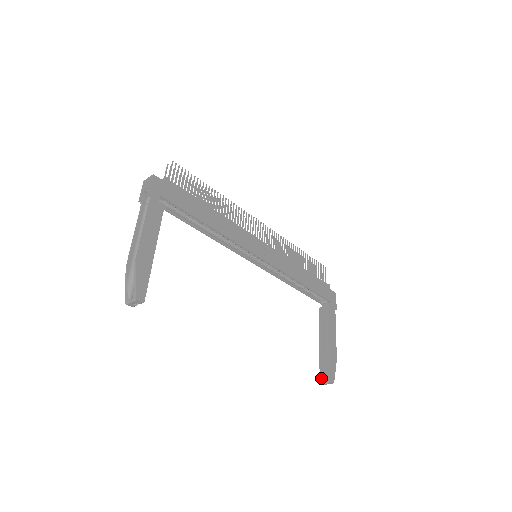
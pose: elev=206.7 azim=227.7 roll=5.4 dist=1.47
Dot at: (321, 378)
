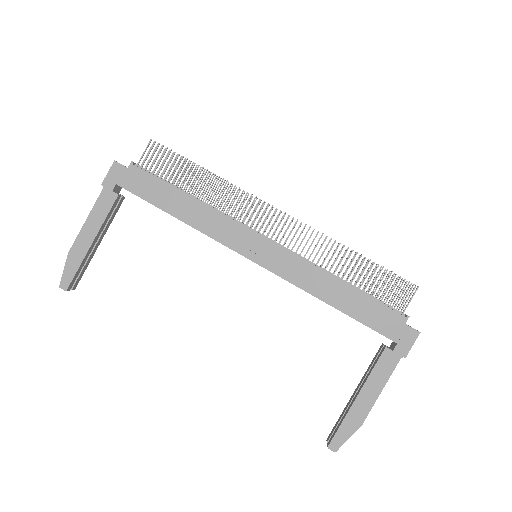
Dot at: (329, 435)
